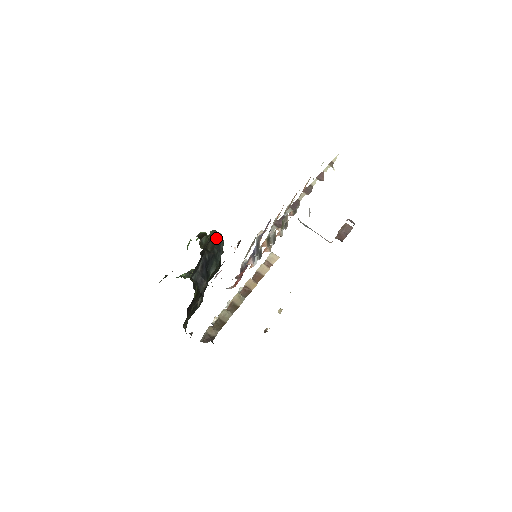
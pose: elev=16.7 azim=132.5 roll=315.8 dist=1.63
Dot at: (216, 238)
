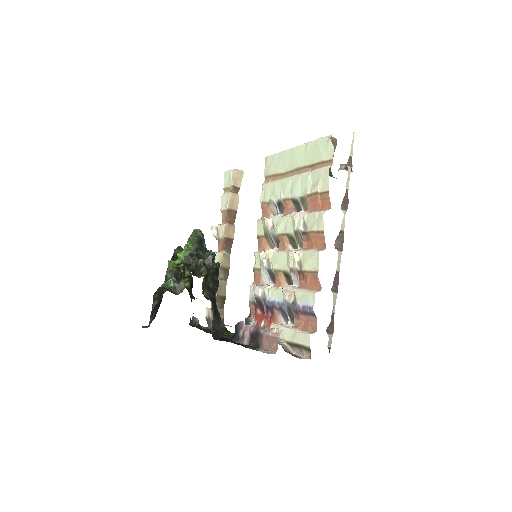
Dot at: (200, 246)
